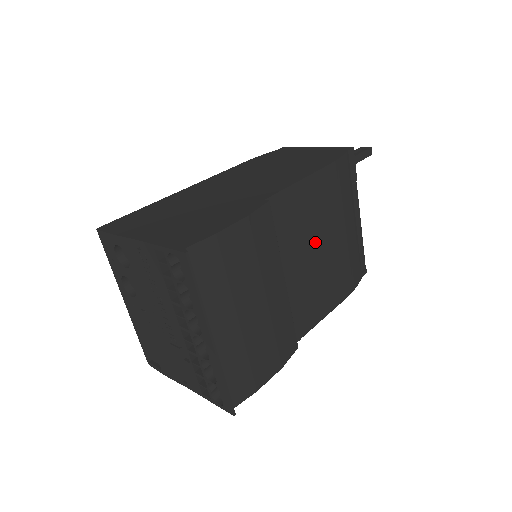
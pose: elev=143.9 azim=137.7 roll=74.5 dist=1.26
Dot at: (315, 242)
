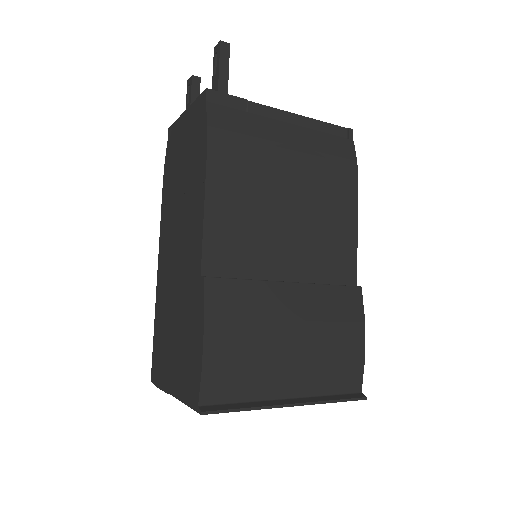
Dot at: (278, 214)
